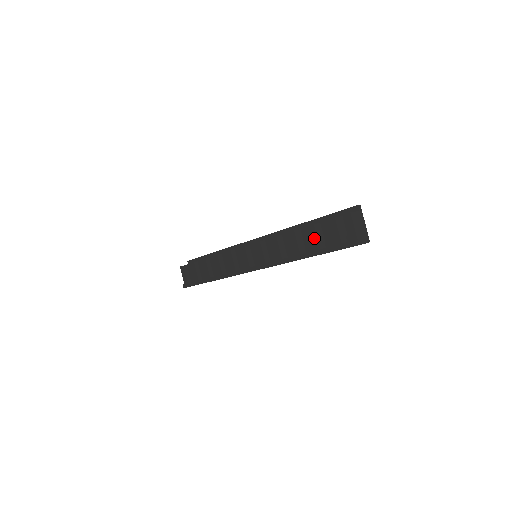
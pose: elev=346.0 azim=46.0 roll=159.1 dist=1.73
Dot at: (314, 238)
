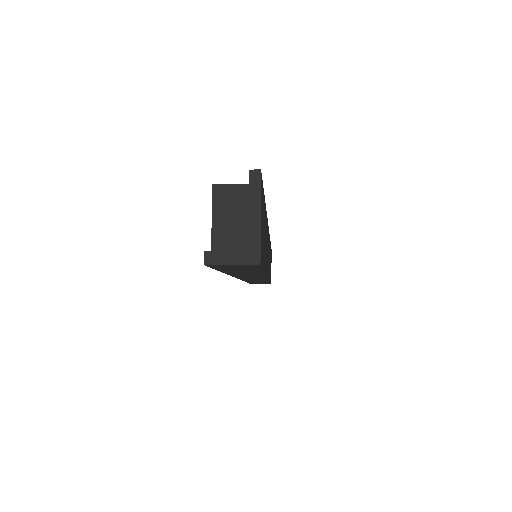
Dot at: occluded
